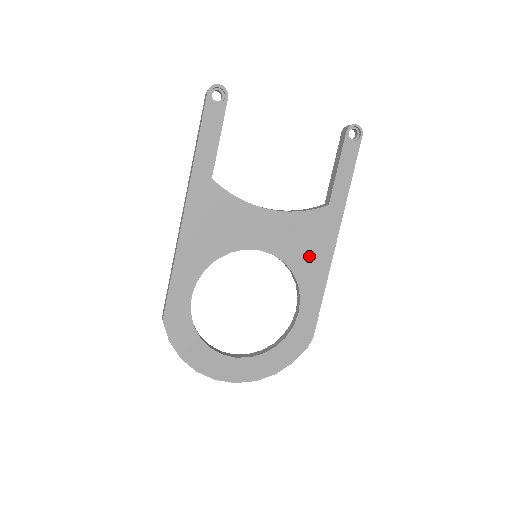
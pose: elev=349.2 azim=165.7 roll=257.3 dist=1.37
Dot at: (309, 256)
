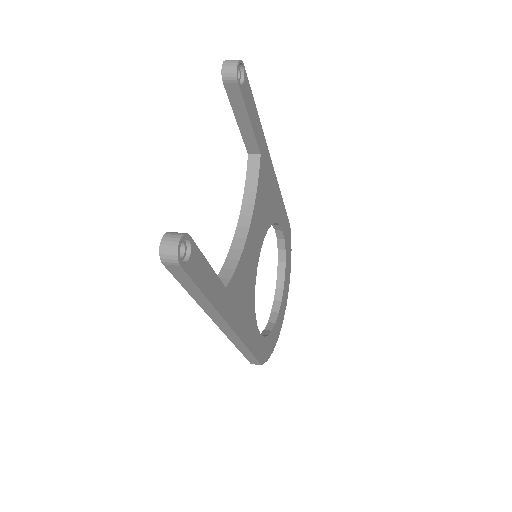
Dot at: (271, 200)
